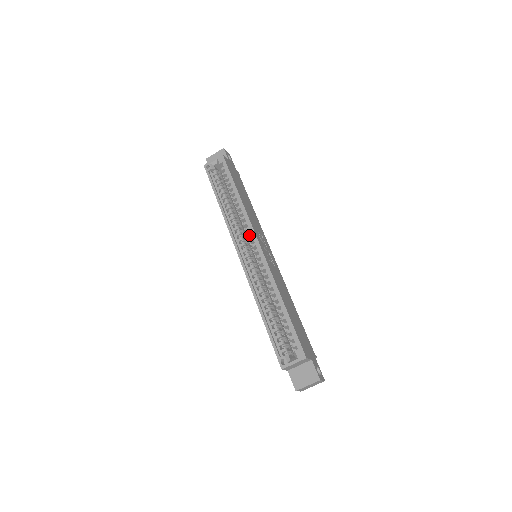
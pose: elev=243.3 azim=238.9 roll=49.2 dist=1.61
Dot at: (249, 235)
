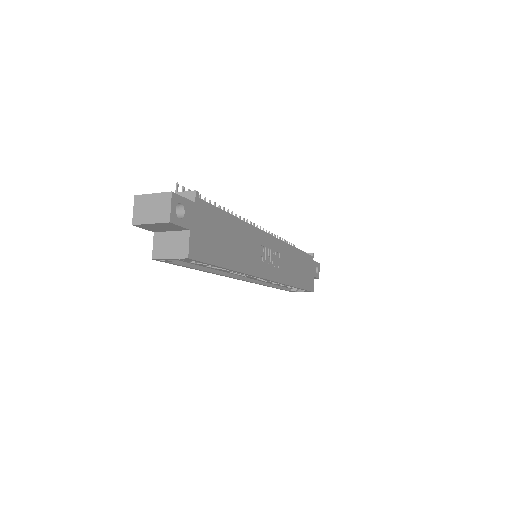
Dot at: occluded
